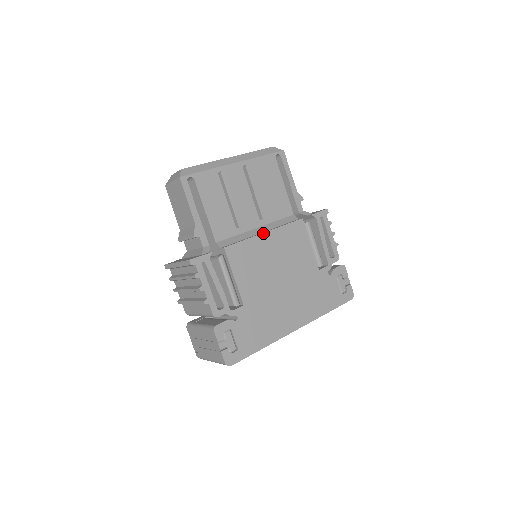
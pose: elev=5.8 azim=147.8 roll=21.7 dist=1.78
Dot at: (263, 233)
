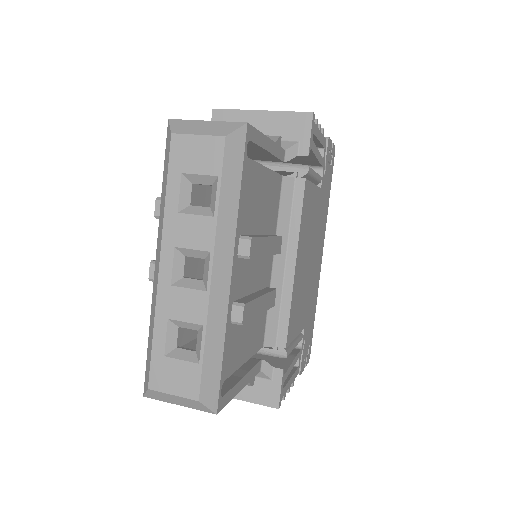
Dot at: (295, 270)
